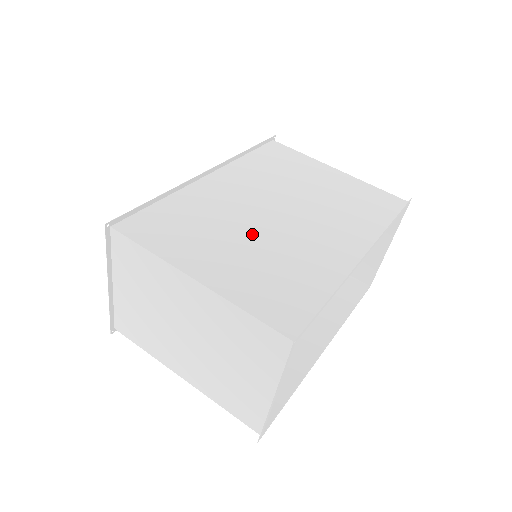
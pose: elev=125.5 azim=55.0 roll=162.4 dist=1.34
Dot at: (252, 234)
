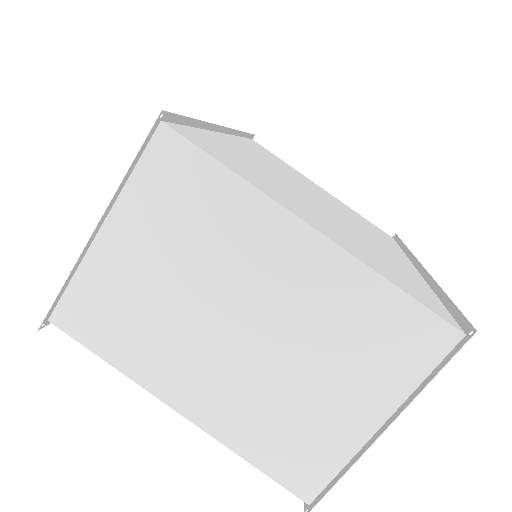
Dot at: (317, 207)
